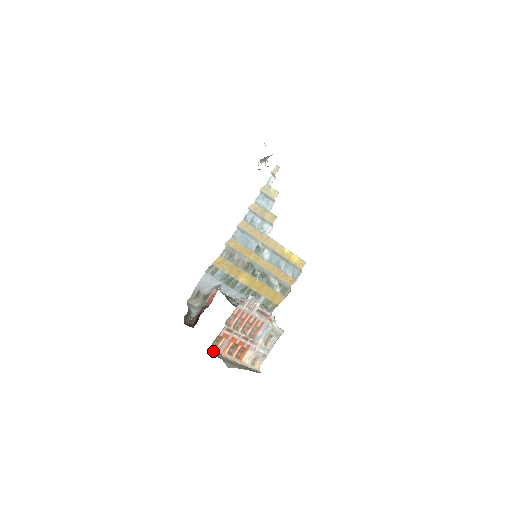
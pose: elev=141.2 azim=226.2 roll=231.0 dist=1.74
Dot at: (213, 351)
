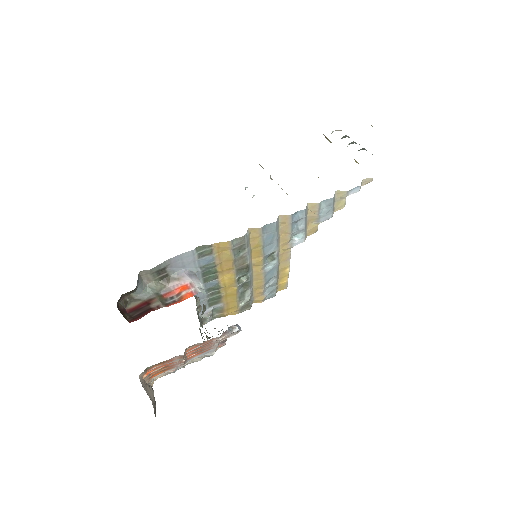
Dot at: (141, 375)
